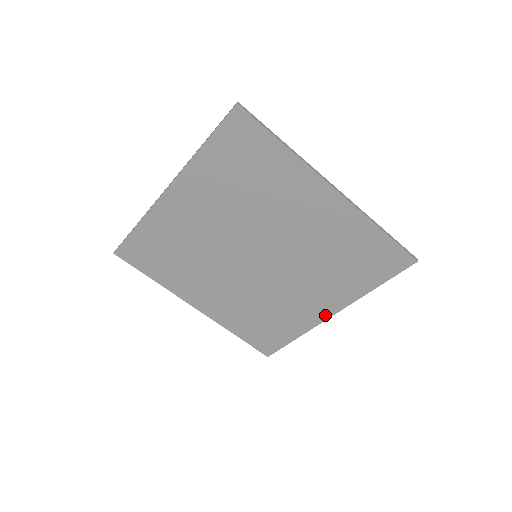
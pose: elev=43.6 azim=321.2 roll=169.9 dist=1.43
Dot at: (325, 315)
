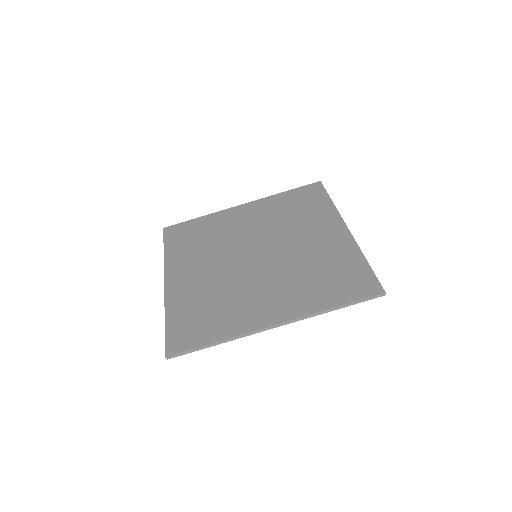
Dot at: (268, 322)
